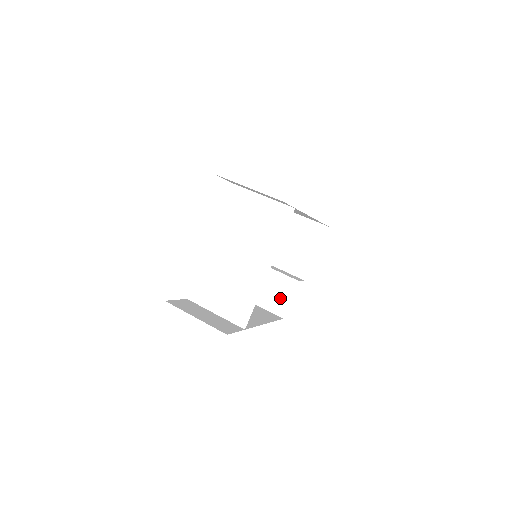
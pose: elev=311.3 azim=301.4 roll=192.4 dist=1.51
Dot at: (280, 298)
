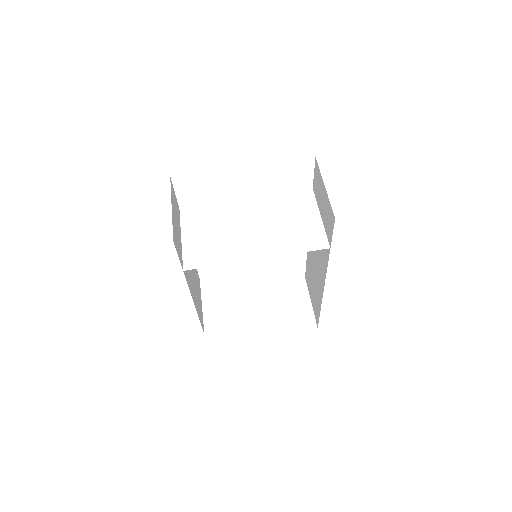
Dot at: (223, 319)
